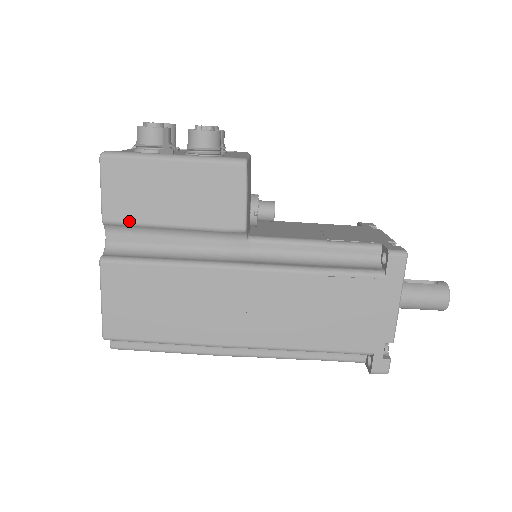
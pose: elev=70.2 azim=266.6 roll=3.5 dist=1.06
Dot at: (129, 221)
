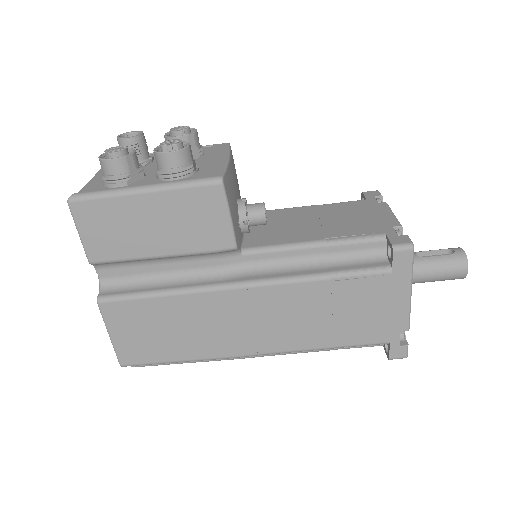
Dot at: (115, 259)
